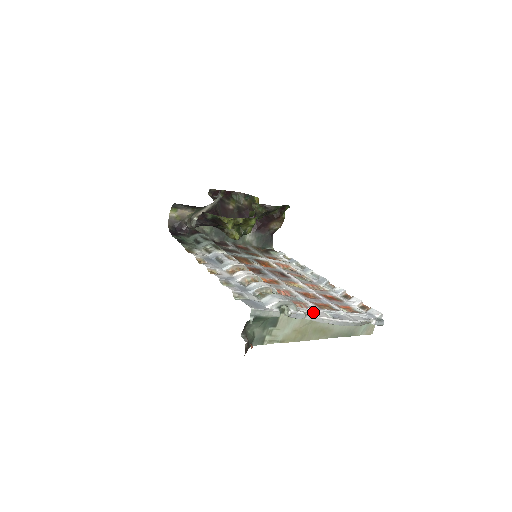
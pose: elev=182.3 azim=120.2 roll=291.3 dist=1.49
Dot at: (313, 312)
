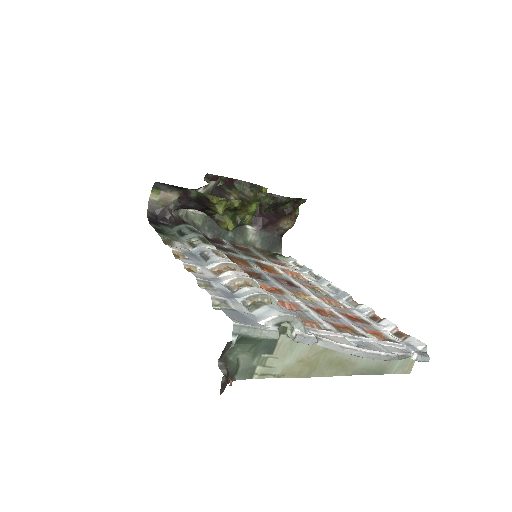
Dot at: (329, 336)
